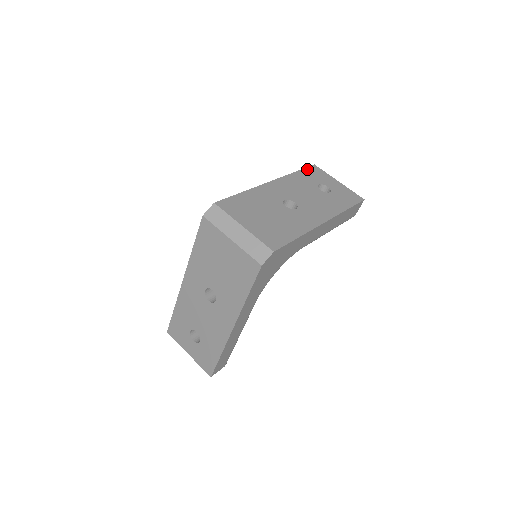
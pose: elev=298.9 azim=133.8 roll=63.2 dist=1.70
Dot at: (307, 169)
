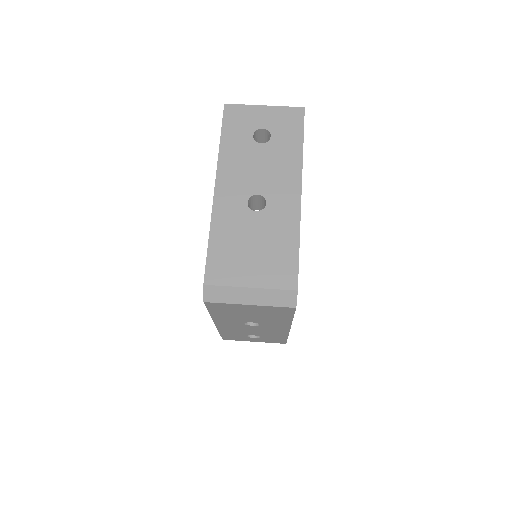
Dot at: (225, 122)
